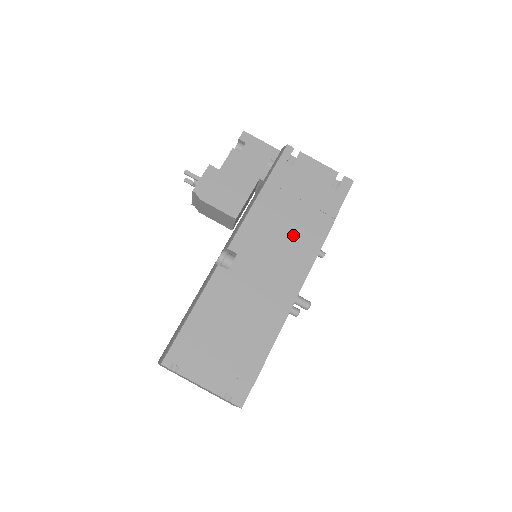
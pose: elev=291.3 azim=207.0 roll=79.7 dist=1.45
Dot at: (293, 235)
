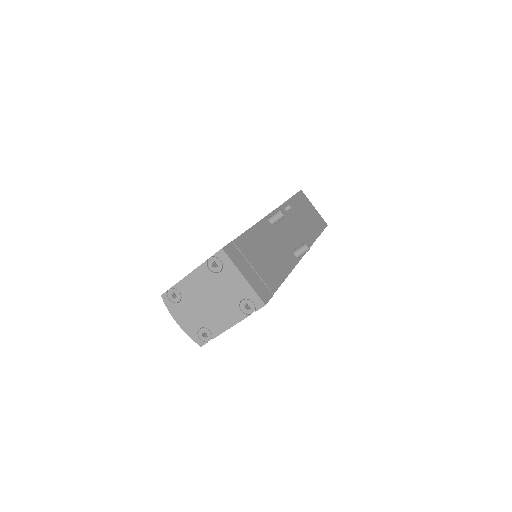
Dot at: occluded
